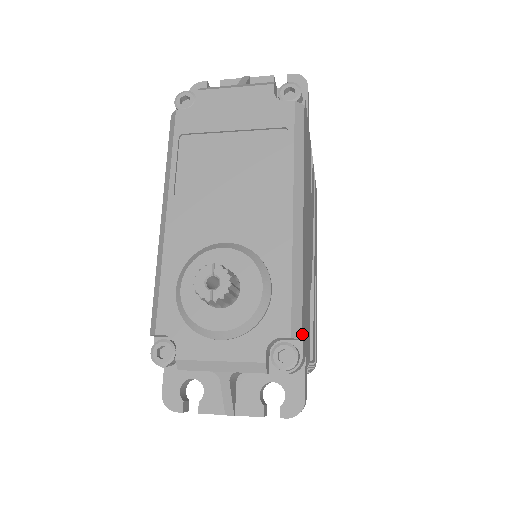
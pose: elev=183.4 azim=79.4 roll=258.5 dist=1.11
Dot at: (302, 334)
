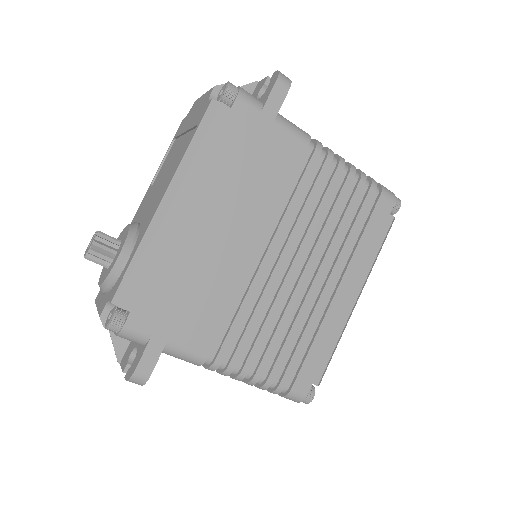
Dot at: (125, 304)
